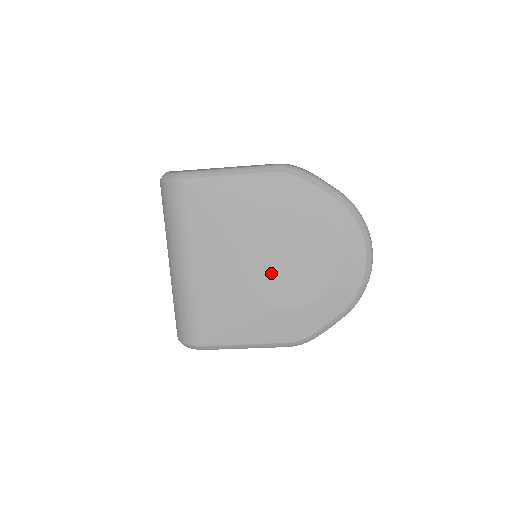
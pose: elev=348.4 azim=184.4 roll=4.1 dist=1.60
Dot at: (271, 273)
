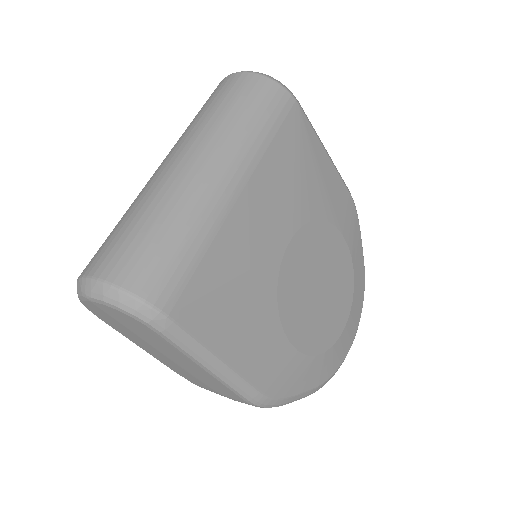
Dot at: (302, 285)
